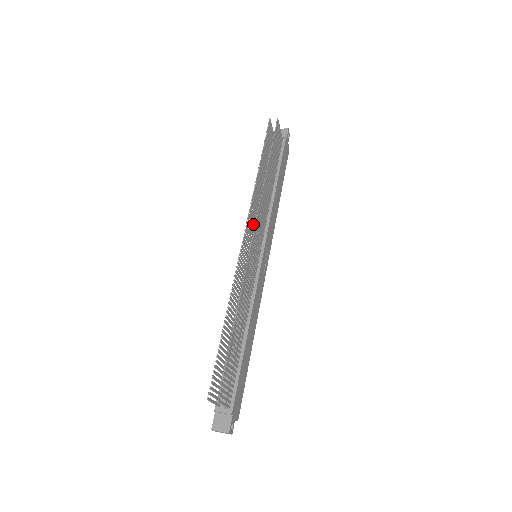
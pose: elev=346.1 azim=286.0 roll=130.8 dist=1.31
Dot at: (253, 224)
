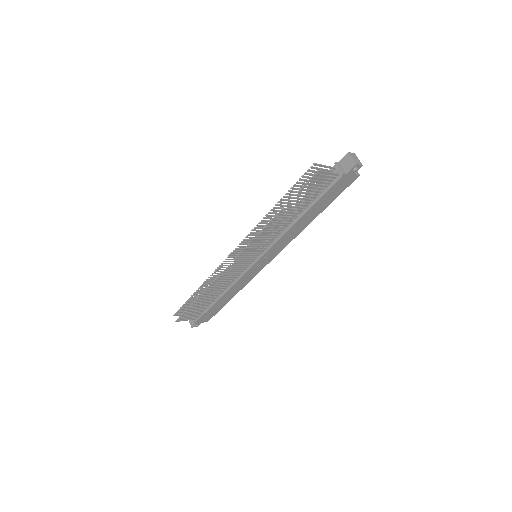
Dot at: (256, 240)
